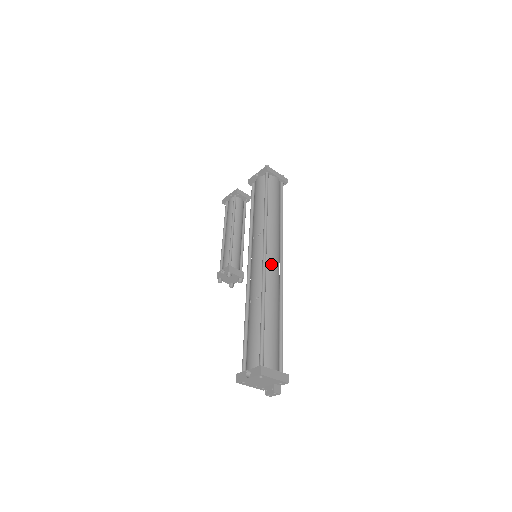
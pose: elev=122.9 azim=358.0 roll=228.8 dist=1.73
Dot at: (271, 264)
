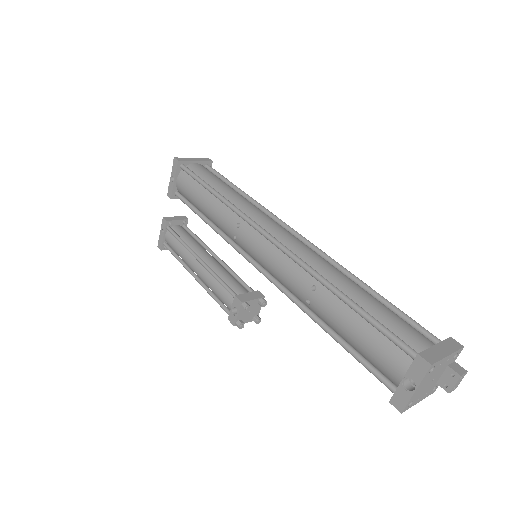
Dot at: (286, 240)
